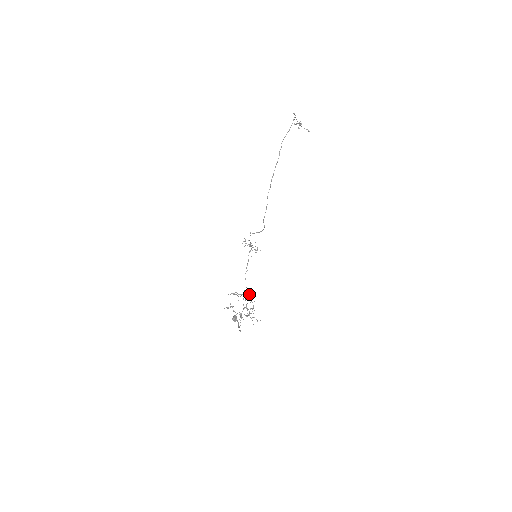
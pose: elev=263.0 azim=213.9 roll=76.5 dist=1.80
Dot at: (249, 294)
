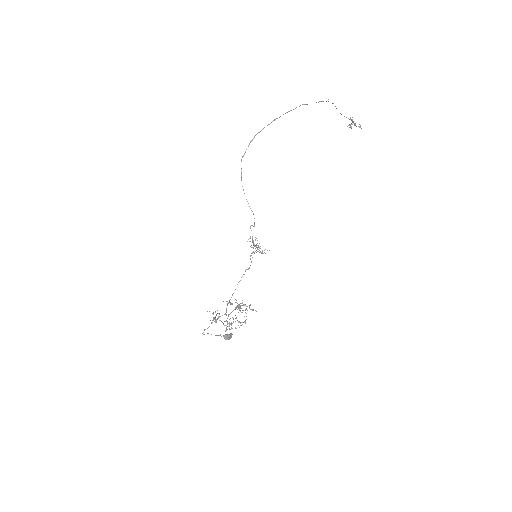
Dot at: occluded
